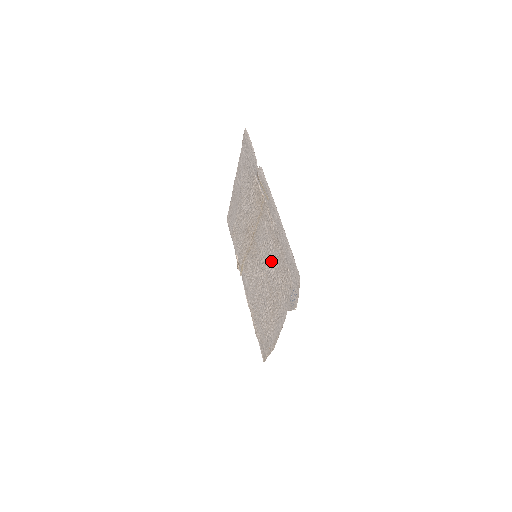
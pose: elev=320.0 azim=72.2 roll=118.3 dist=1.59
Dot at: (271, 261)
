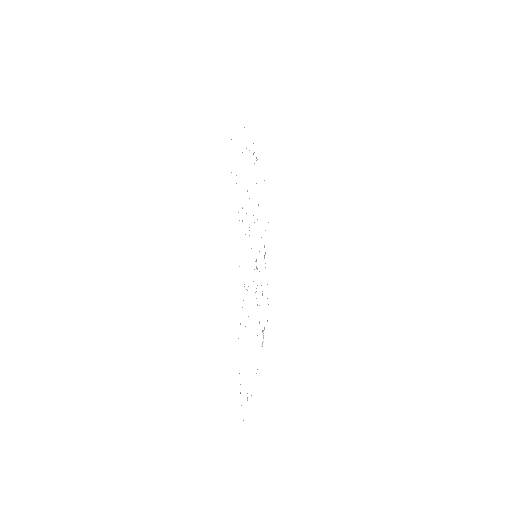
Dot at: occluded
